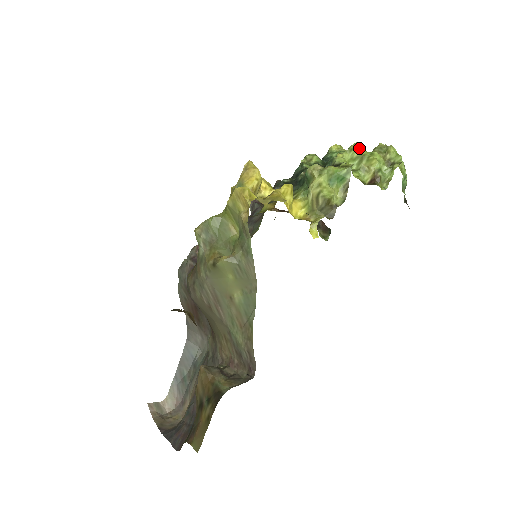
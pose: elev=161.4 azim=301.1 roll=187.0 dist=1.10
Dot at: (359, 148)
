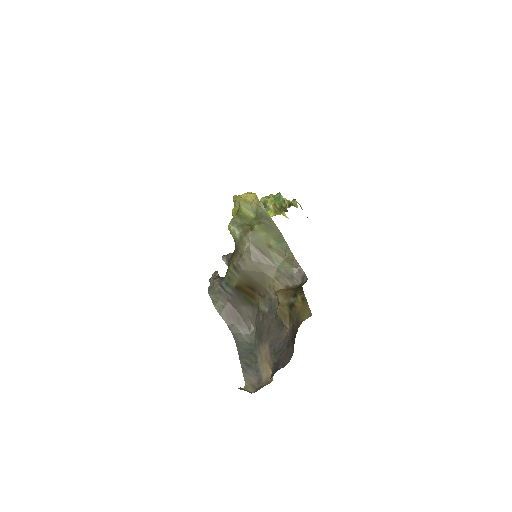
Dot at: occluded
